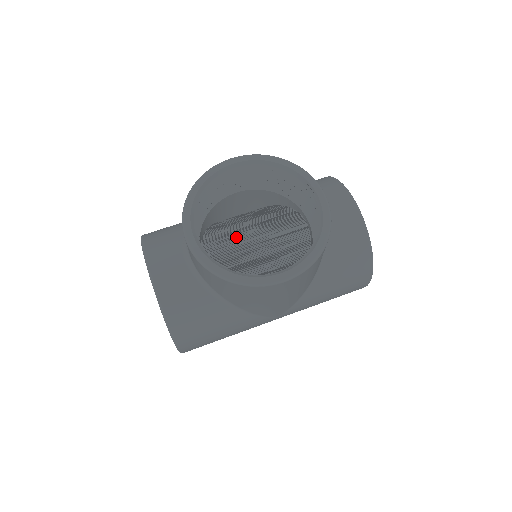
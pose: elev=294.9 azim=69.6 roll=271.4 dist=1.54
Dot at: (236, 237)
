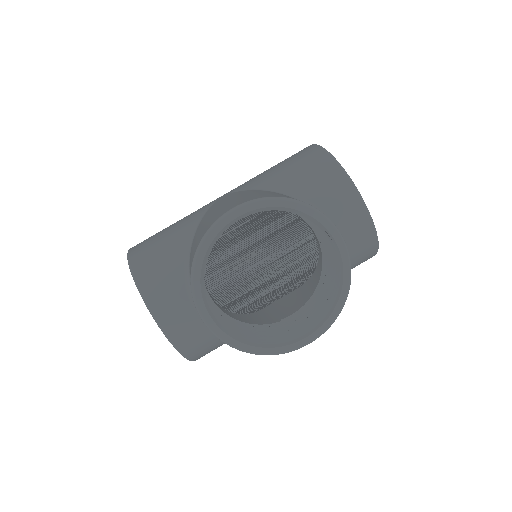
Dot at: (240, 263)
